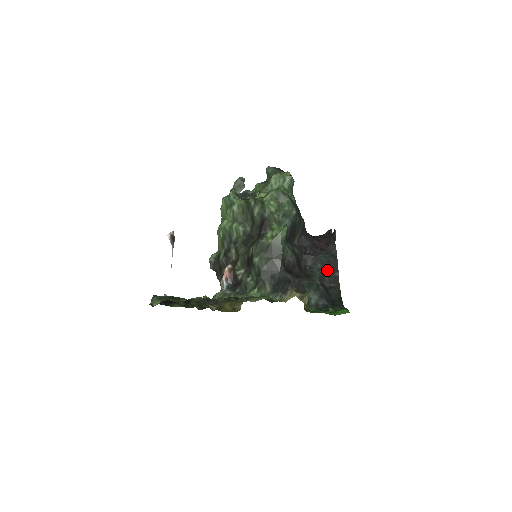
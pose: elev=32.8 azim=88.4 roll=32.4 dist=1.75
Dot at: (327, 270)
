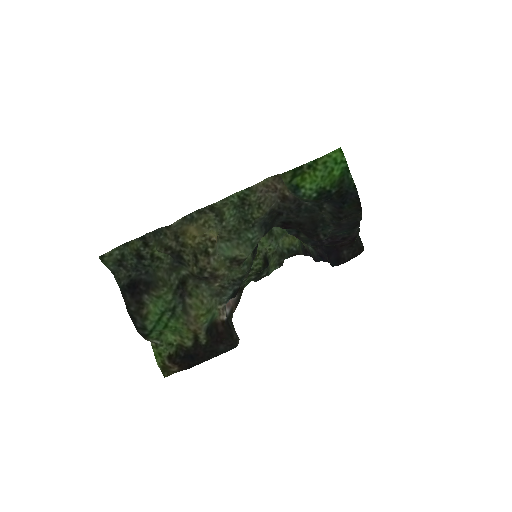
Dot at: (346, 226)
